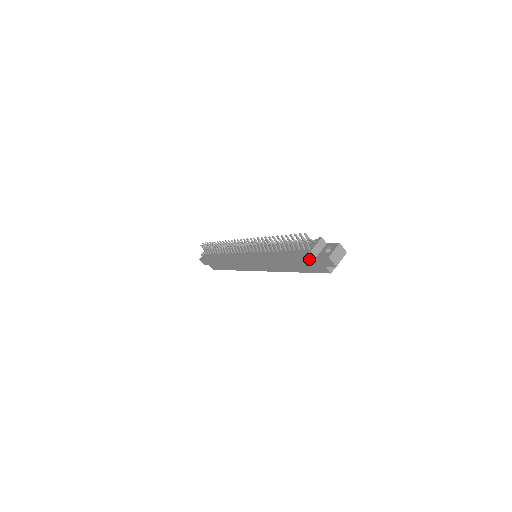
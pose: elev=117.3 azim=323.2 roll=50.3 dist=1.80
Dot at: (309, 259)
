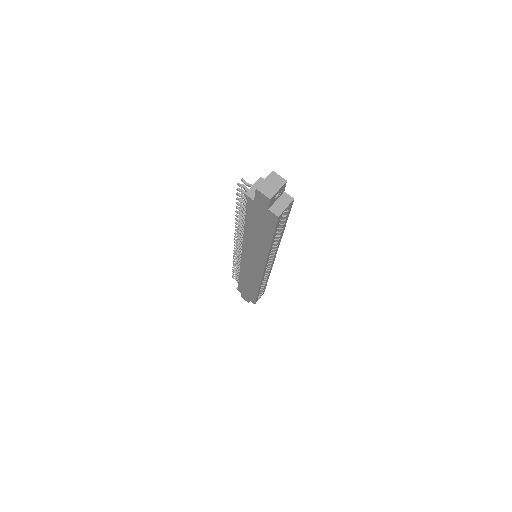
Dot at: (255, 210)
